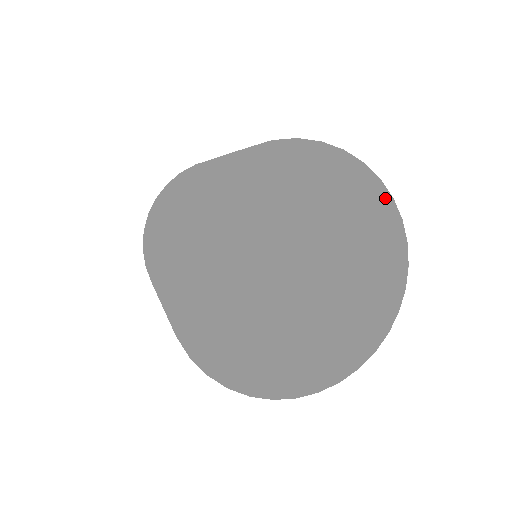
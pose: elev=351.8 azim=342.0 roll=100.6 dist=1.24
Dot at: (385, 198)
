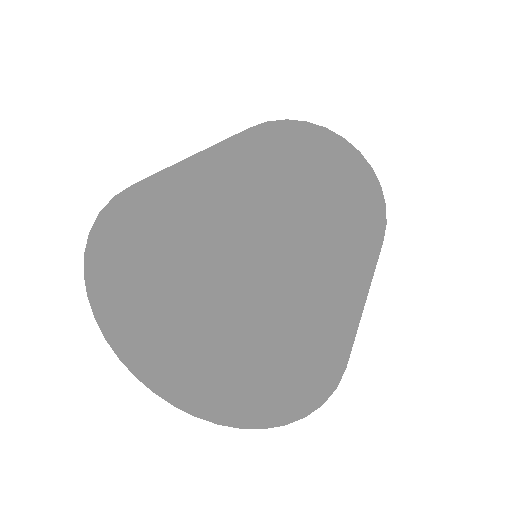
Dot at: (327, 281)
